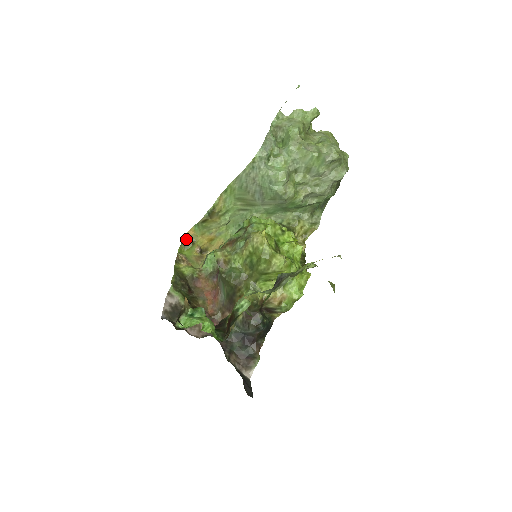
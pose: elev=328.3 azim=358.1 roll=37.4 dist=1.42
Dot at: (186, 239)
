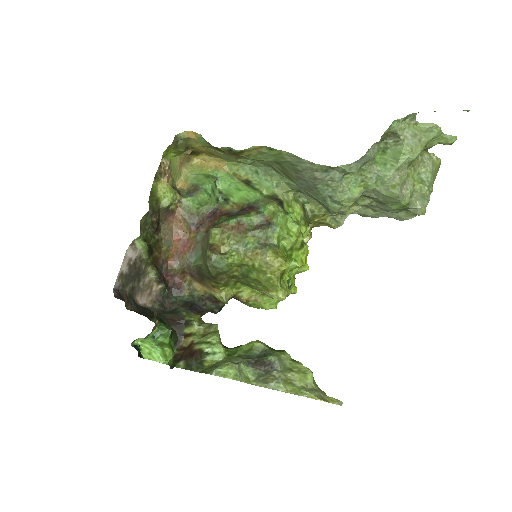
Dot at: (181, 138)
